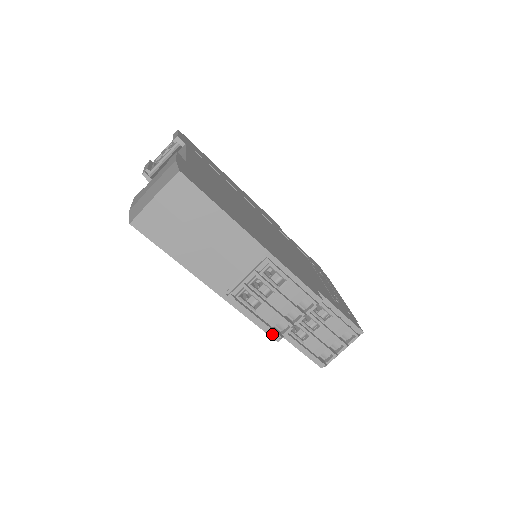
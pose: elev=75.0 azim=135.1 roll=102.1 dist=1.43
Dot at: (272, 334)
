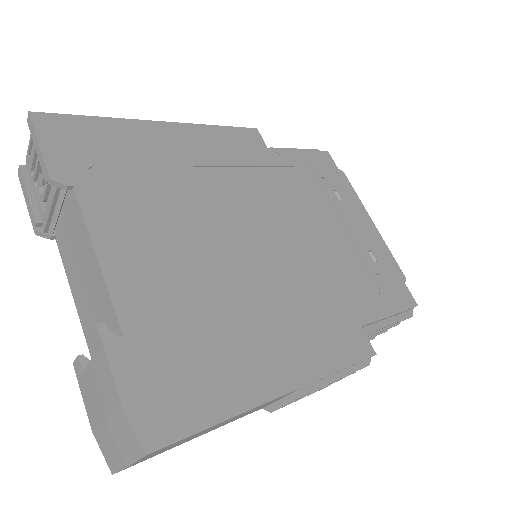
Dot at: occluded
